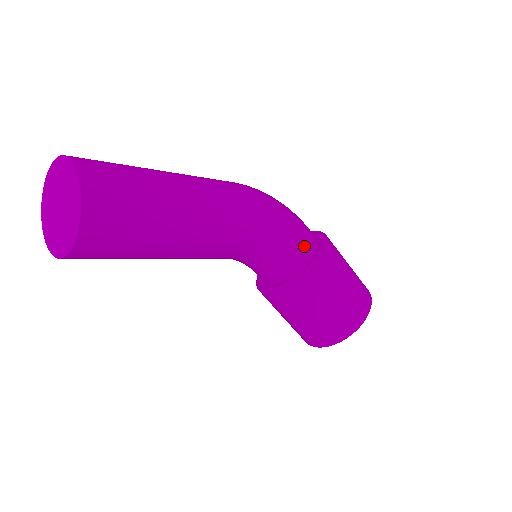
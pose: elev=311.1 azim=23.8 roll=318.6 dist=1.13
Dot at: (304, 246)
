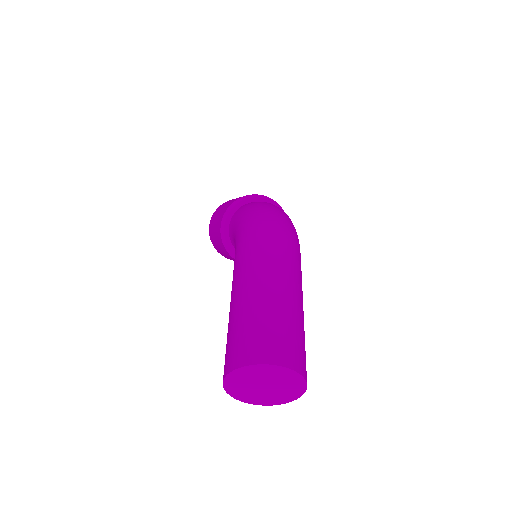
Dot at: occluded
